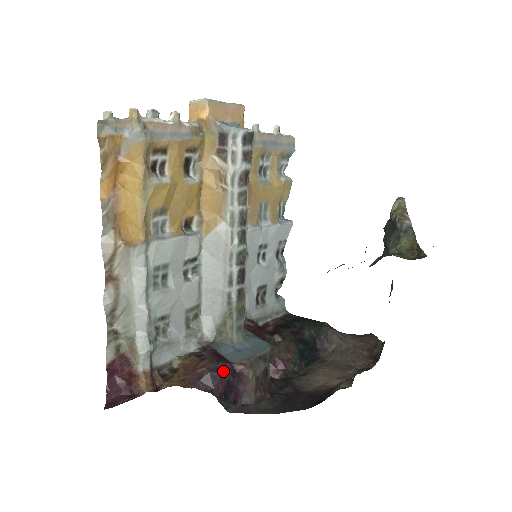
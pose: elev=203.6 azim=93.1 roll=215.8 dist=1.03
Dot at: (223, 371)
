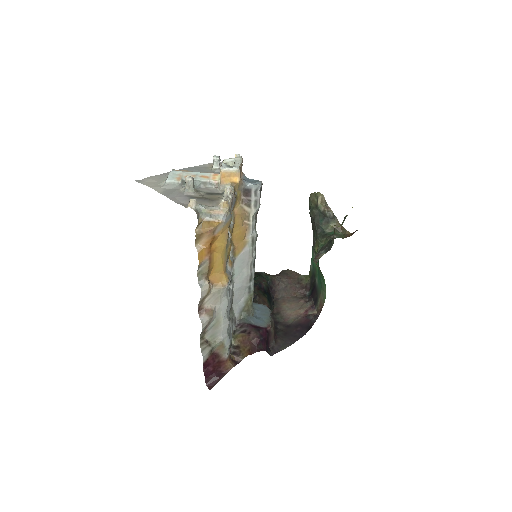
Dot at: (264, 335)
